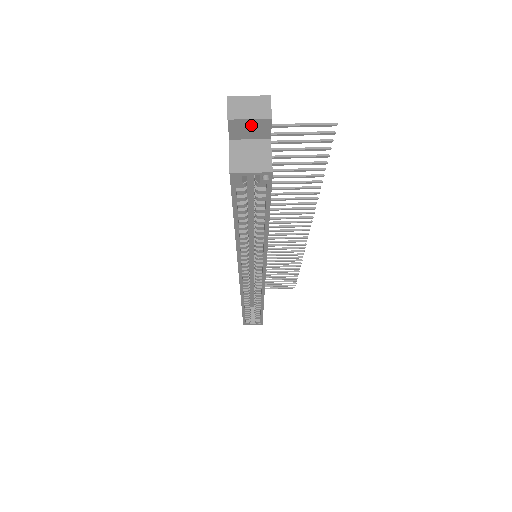
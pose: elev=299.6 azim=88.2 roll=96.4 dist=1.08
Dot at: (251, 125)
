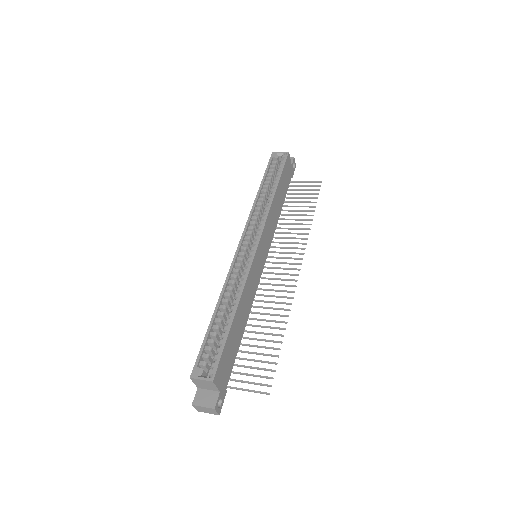
Dot at: occluded
